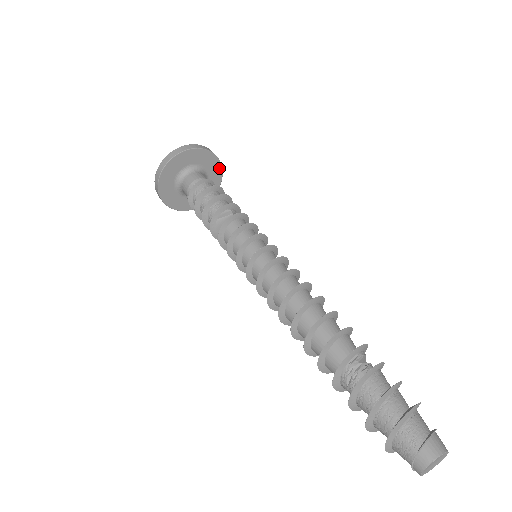
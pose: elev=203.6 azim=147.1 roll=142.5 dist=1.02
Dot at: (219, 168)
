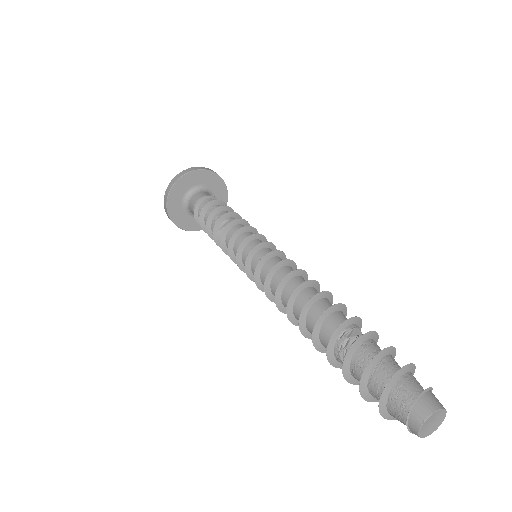
Dot at: (220, 181)
